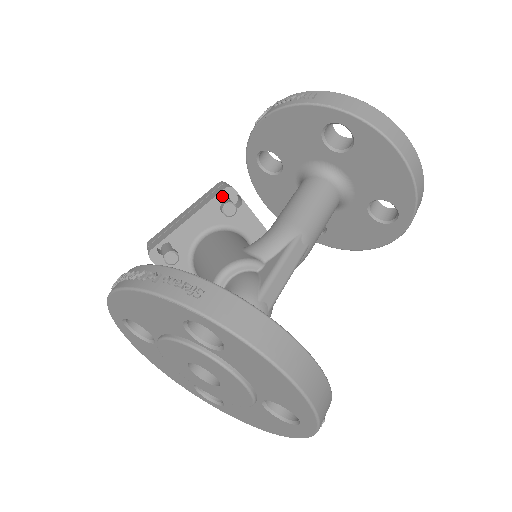
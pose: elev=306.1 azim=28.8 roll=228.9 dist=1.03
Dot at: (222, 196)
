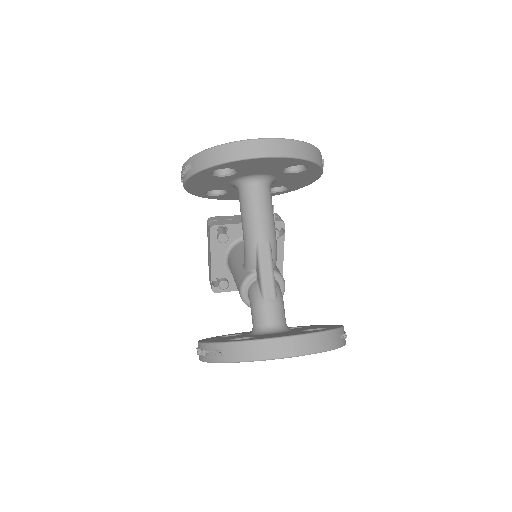
Dot at: (213, 235)
